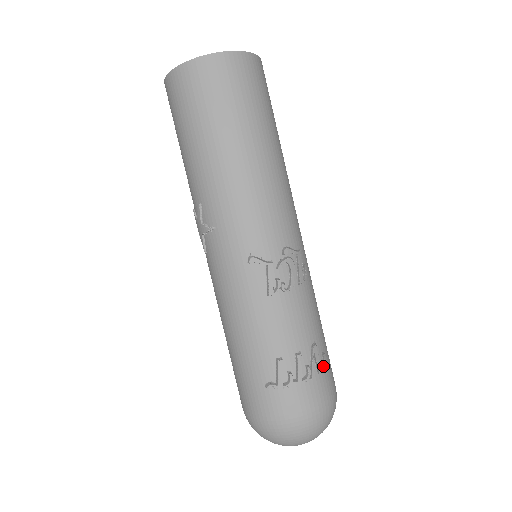
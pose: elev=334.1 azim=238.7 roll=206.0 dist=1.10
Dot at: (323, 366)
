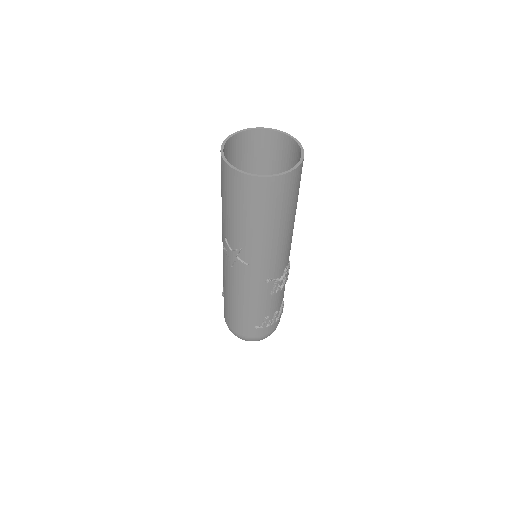
Dot at: occluded
